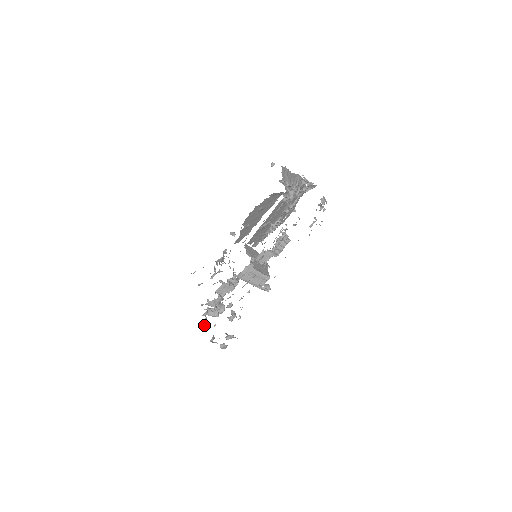
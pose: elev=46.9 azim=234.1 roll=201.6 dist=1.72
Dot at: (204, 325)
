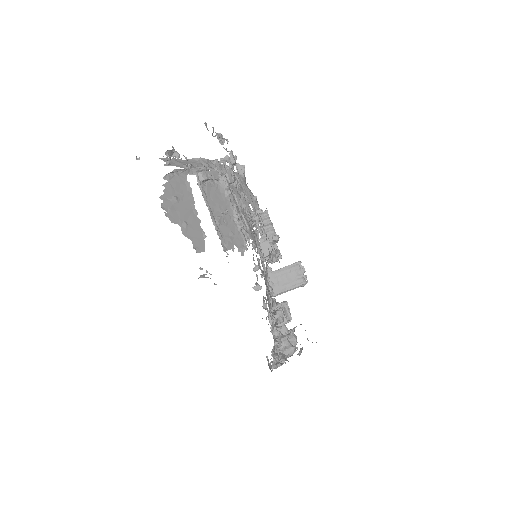
Dot at: (278, 364)
